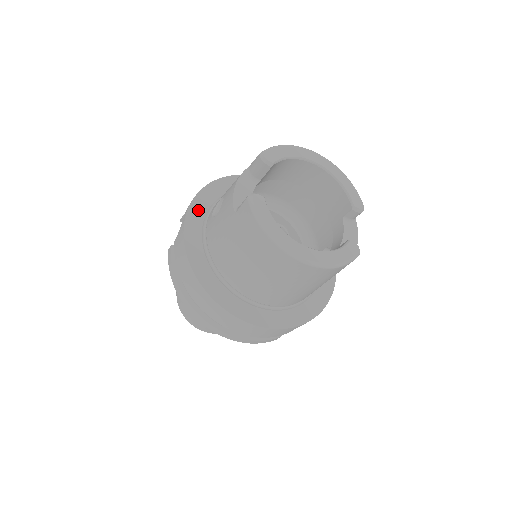
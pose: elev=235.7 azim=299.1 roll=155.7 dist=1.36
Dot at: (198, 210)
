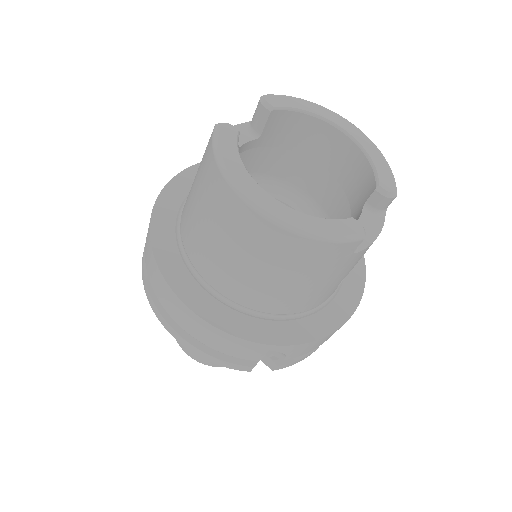
Dot at: (193, 176)
